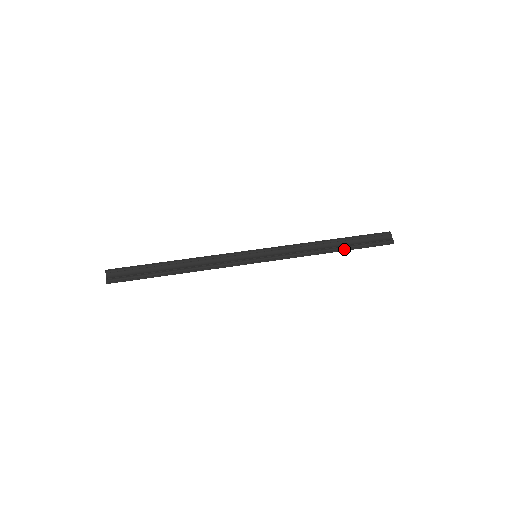
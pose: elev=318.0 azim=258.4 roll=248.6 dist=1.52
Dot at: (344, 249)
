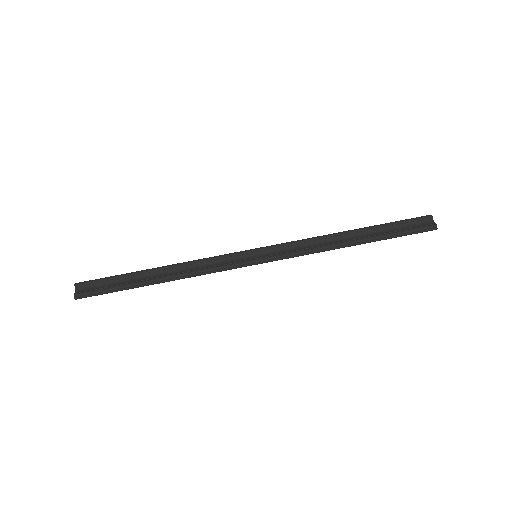
Dot at: (370, 240)
